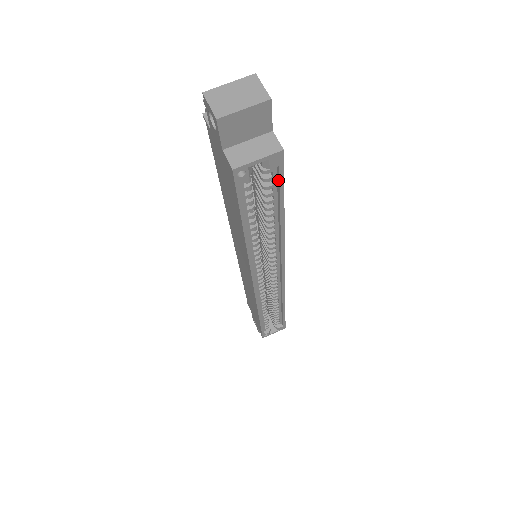
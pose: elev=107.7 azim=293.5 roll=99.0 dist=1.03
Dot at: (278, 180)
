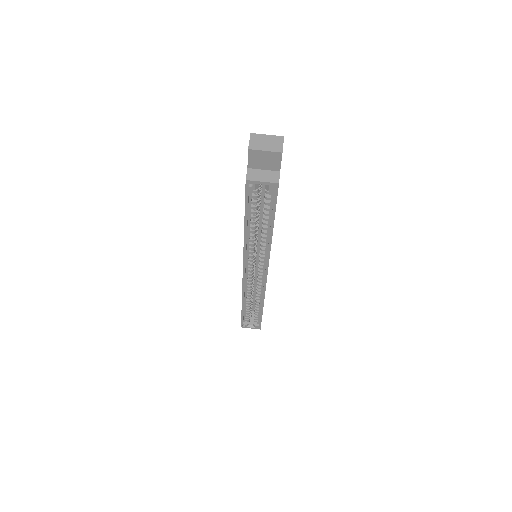
Dot at: (273, 201)
